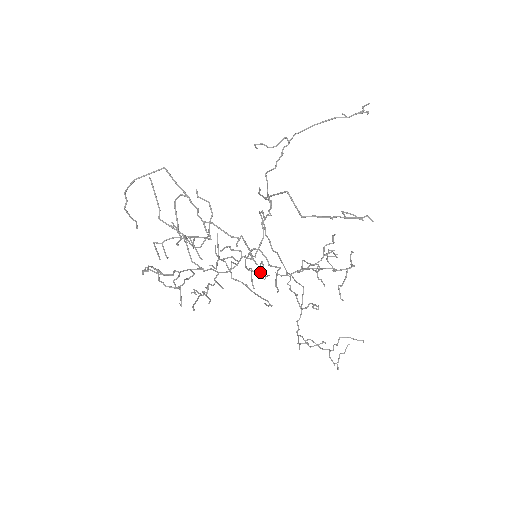
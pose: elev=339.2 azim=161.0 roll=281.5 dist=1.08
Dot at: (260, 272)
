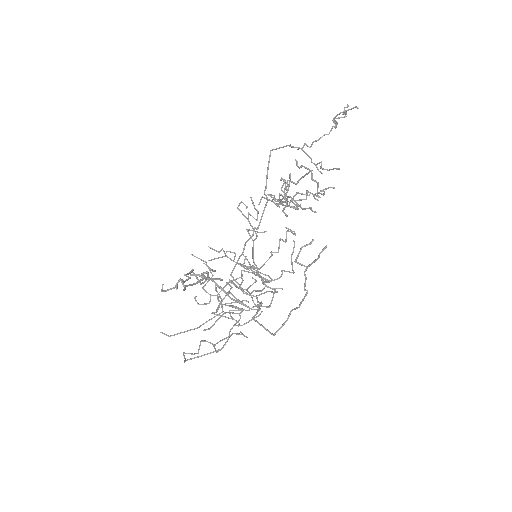
Dot at: occluded
